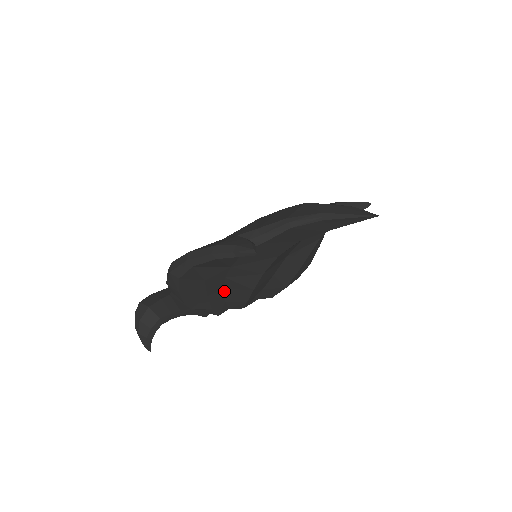
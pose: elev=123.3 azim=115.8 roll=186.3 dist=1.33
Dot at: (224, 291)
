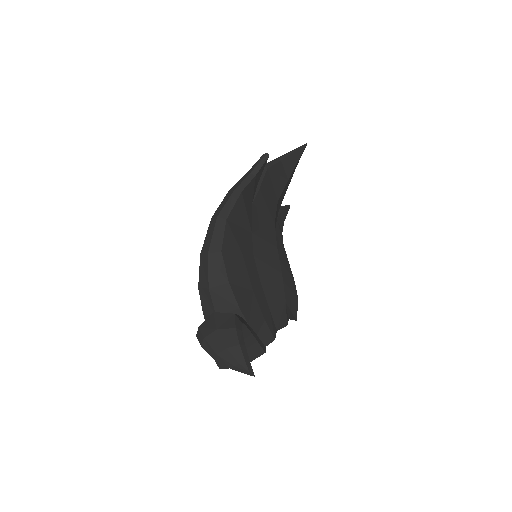
Dot at: (261, 287)
